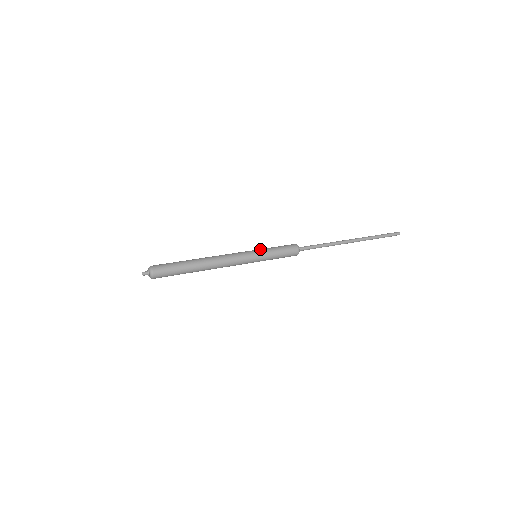
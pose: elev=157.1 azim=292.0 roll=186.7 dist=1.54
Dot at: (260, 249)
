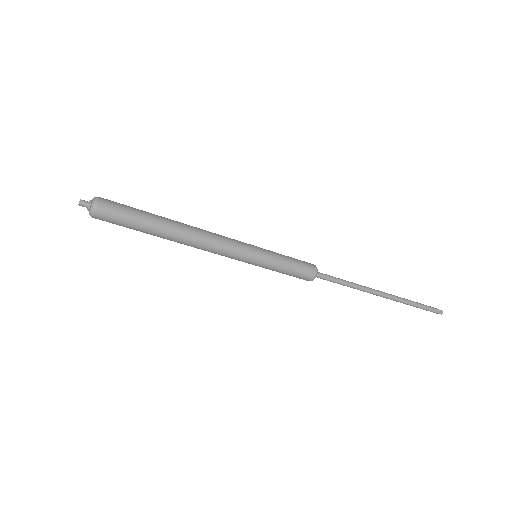
Dot at: occluded
